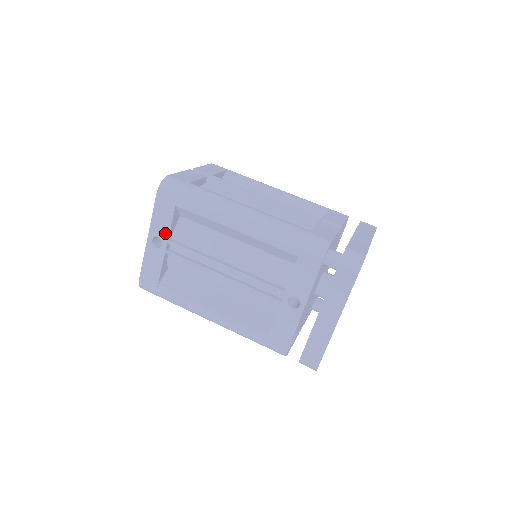
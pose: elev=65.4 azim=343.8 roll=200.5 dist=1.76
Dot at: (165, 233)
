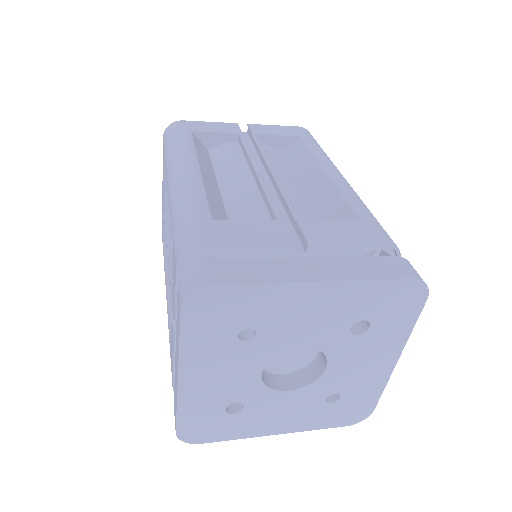
Dot at: (163, 187)
